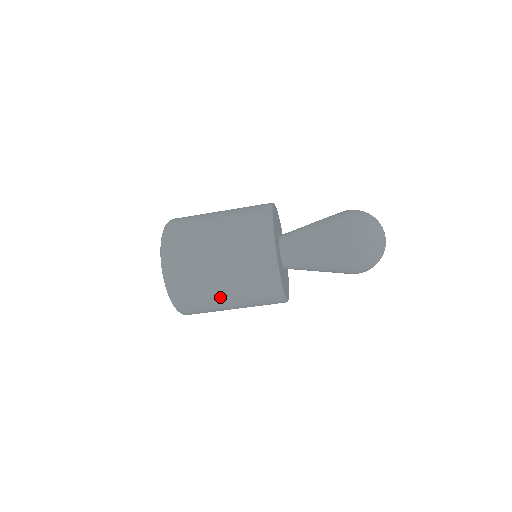
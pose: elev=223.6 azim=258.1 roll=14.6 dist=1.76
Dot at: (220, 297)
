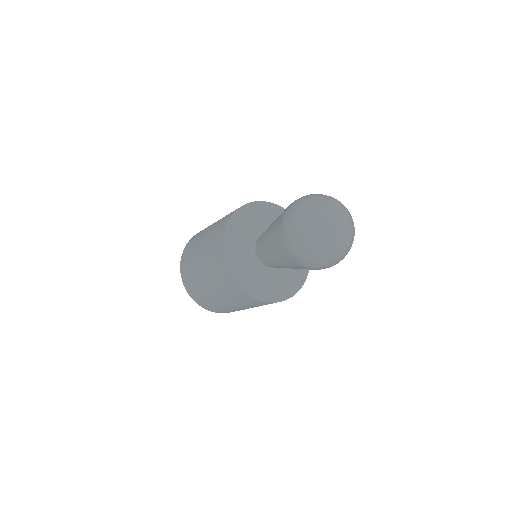
Dot at: (234, 308)
